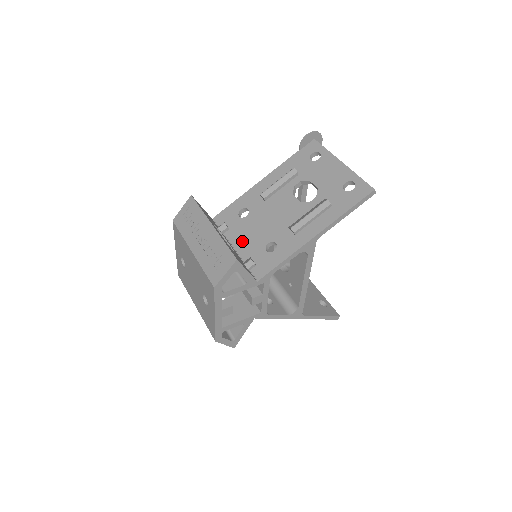
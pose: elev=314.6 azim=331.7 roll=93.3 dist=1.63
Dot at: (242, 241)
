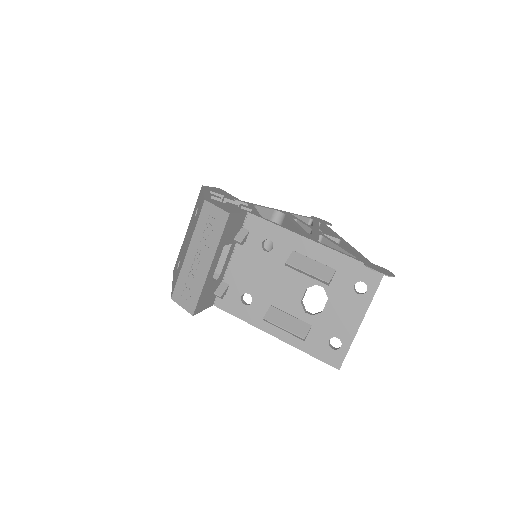
Dot at: (240, 265)
